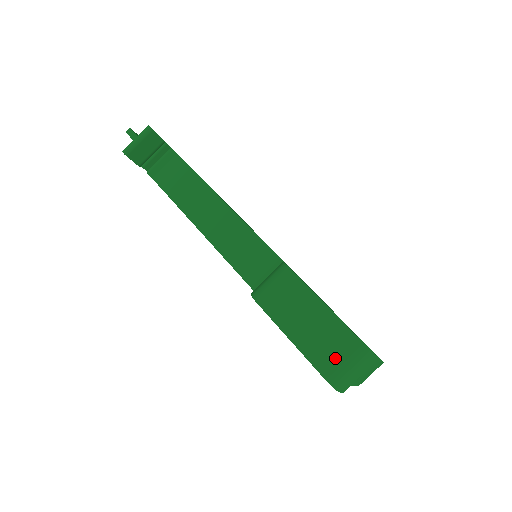
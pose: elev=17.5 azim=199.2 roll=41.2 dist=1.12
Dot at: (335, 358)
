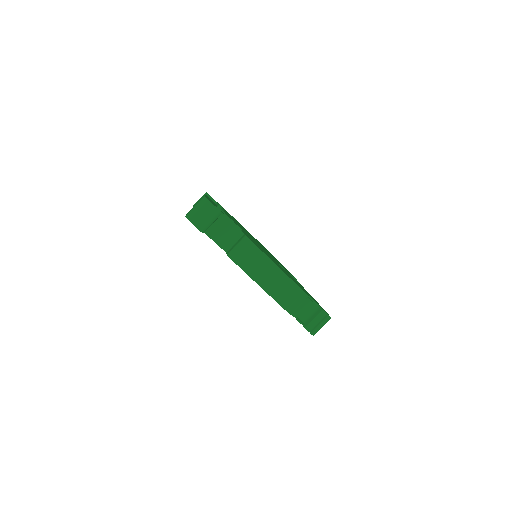
Dot at: (193, 207)
